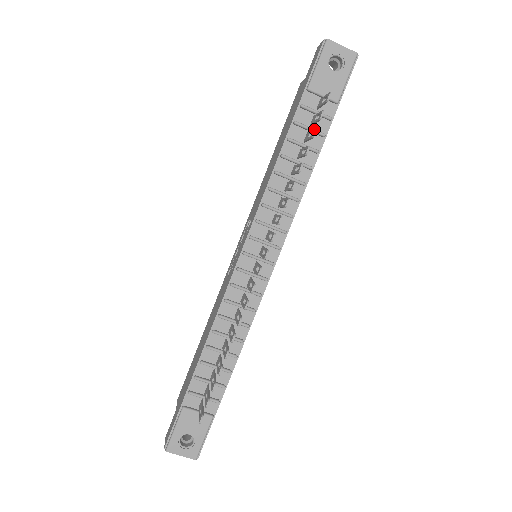
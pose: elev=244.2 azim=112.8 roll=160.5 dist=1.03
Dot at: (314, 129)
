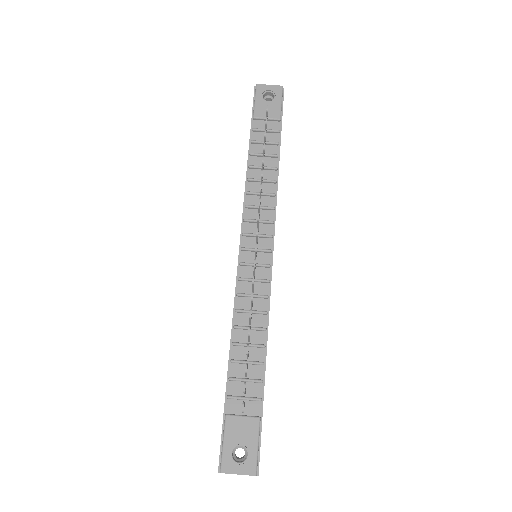
Dot at: occluded
